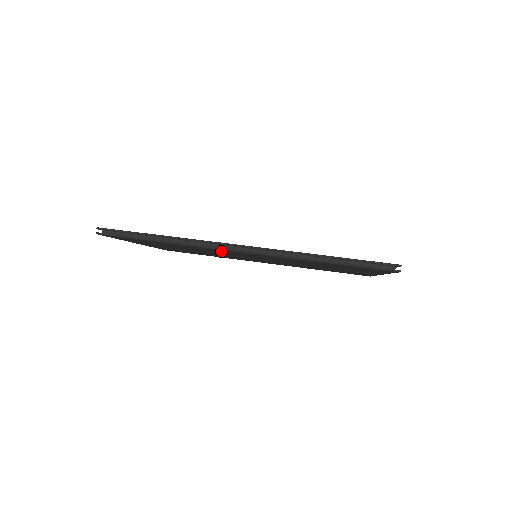
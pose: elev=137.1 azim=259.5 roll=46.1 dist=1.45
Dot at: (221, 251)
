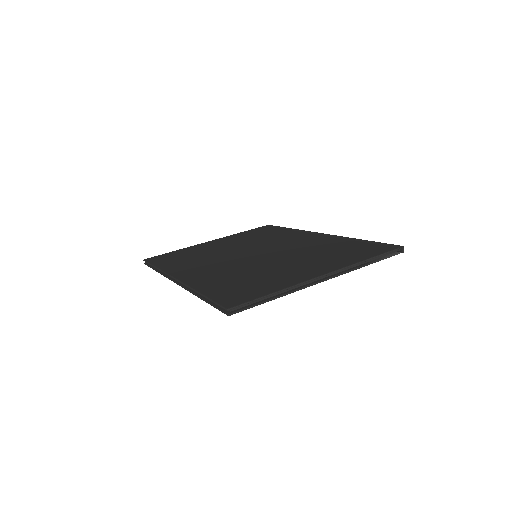
Dot at: occluded
